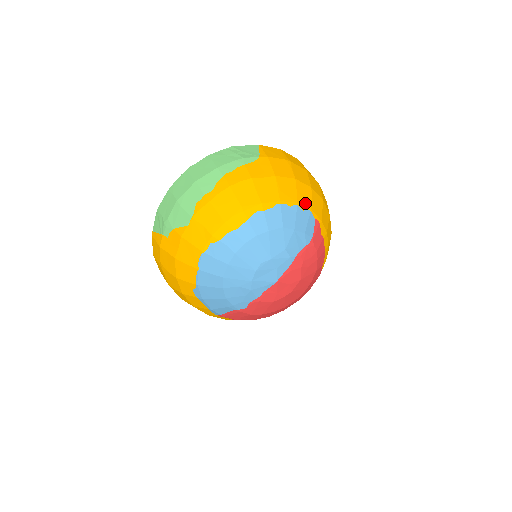
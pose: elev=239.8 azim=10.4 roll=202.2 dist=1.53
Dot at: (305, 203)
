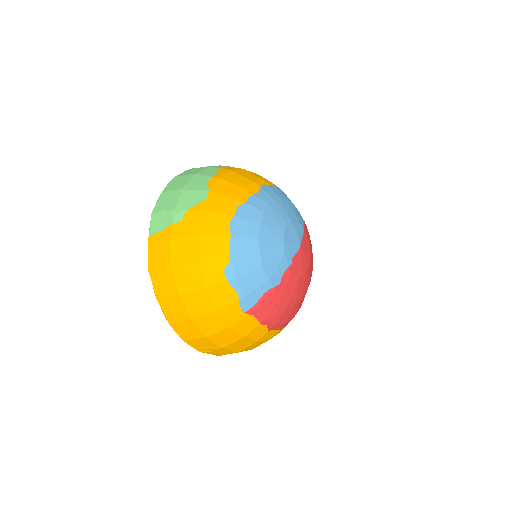
Dot at: occluded
